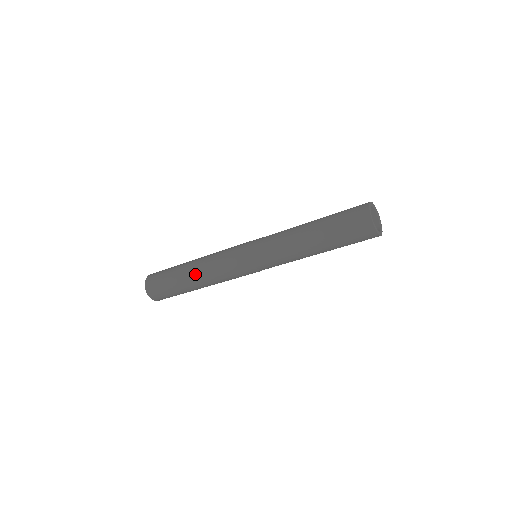
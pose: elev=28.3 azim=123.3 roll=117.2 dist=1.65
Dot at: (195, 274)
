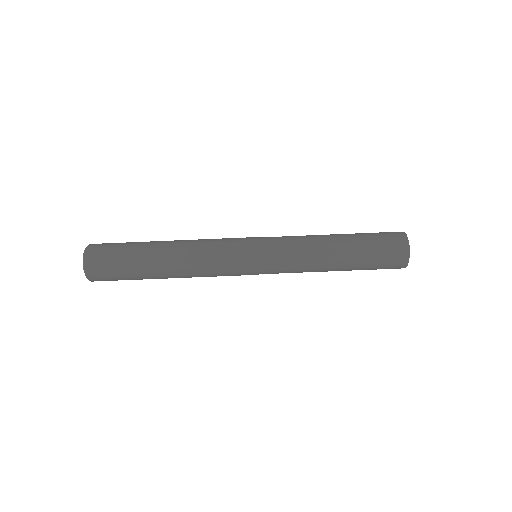
Dot at: (175, 241)
